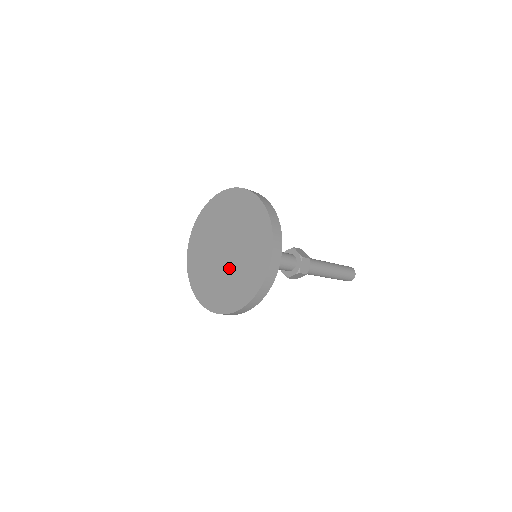
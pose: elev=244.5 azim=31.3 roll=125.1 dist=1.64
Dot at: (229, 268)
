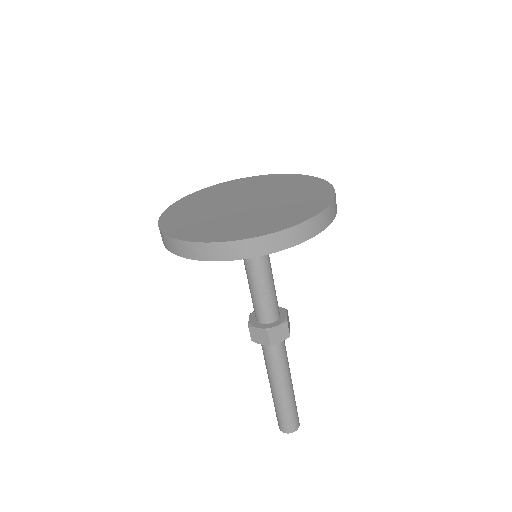
Dot at: (231, 213)
